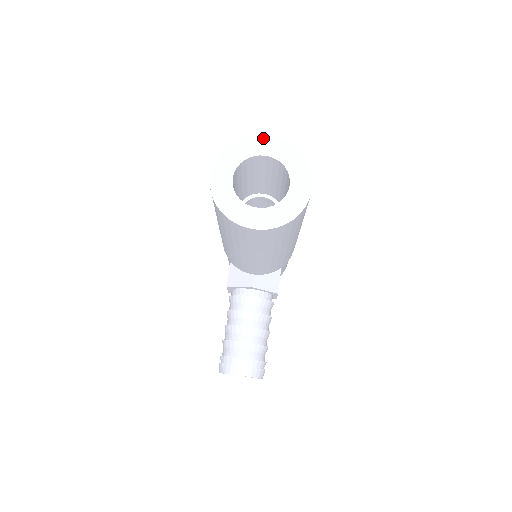
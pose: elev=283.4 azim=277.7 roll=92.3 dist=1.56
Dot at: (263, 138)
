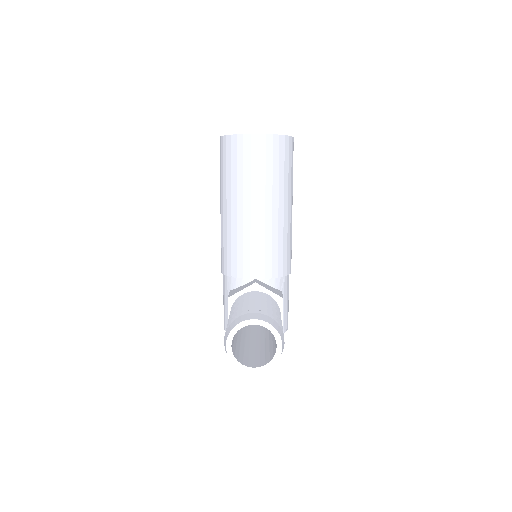
Dot at: occluded
